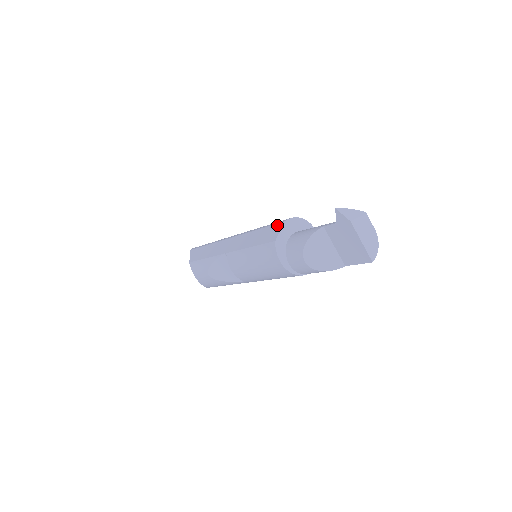
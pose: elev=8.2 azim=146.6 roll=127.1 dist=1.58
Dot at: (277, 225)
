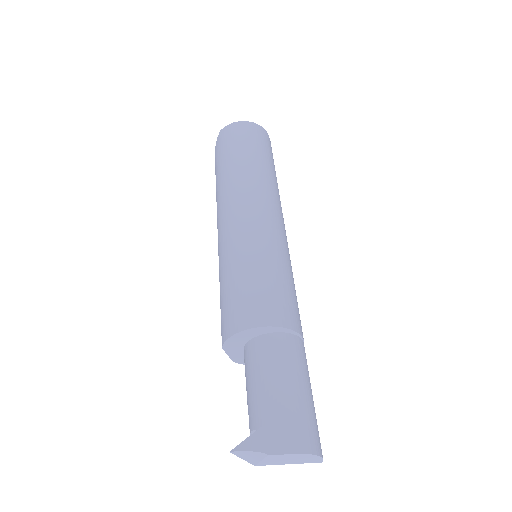
Dot at: occluded
